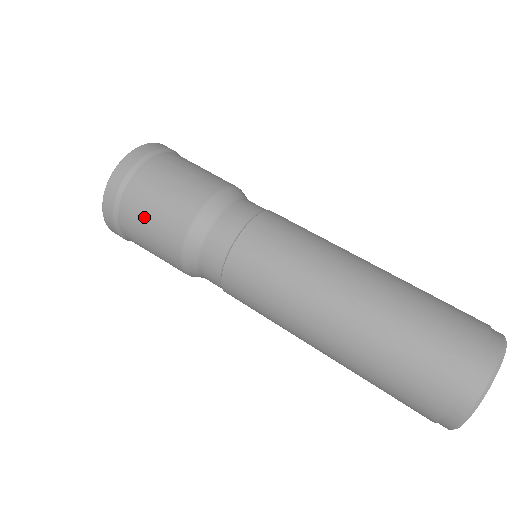
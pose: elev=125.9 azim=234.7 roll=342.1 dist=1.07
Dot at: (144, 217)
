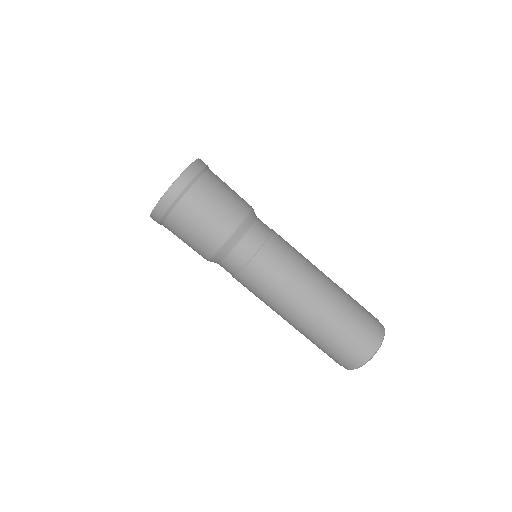
Dot at: (198, 216)
